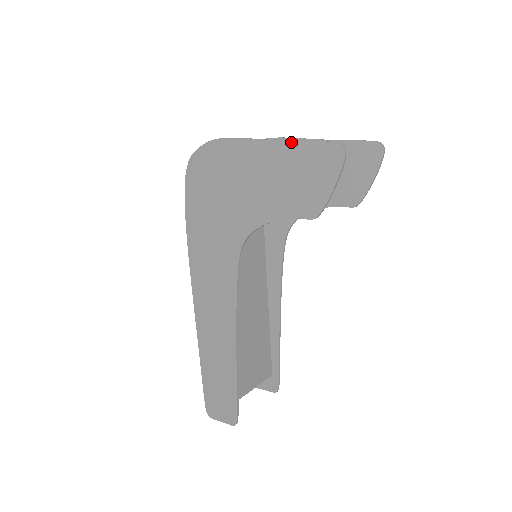
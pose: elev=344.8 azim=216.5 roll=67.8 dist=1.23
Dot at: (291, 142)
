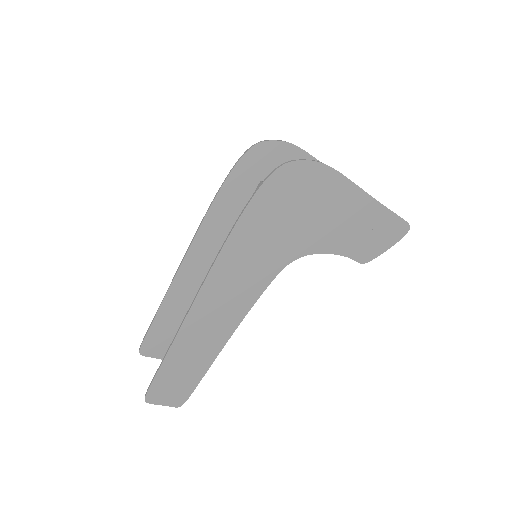
Dot at: (383, 206)
